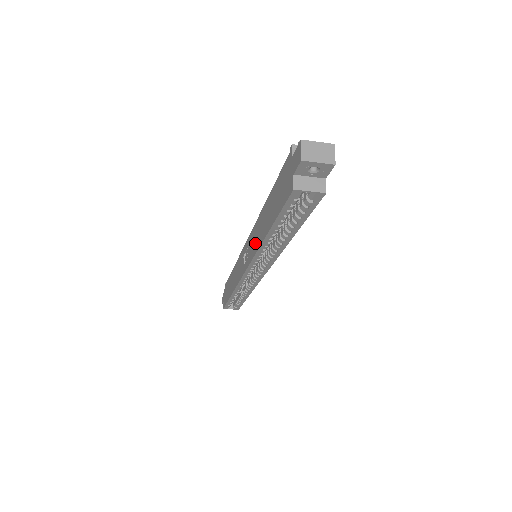
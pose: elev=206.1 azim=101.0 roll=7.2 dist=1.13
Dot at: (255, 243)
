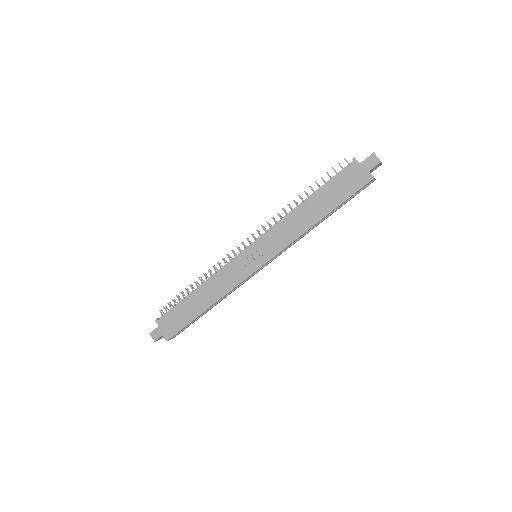
Dot at: (288, 235)
